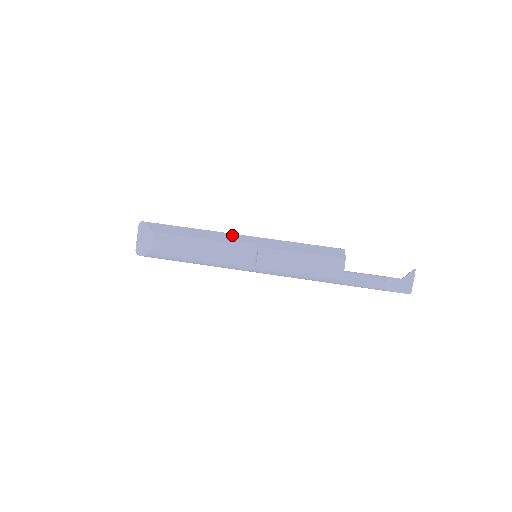
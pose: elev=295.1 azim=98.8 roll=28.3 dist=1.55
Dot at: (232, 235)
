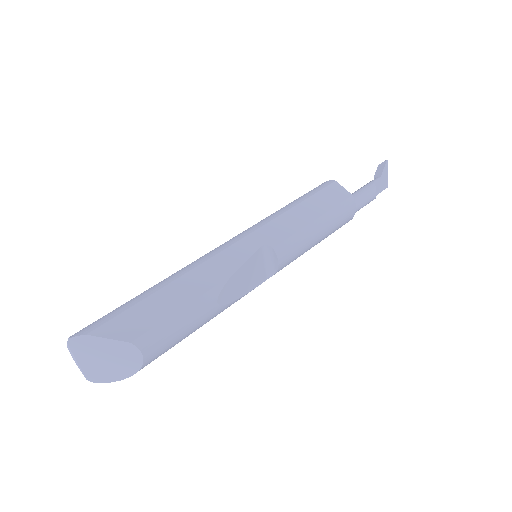
Dot at: (225, 254)
